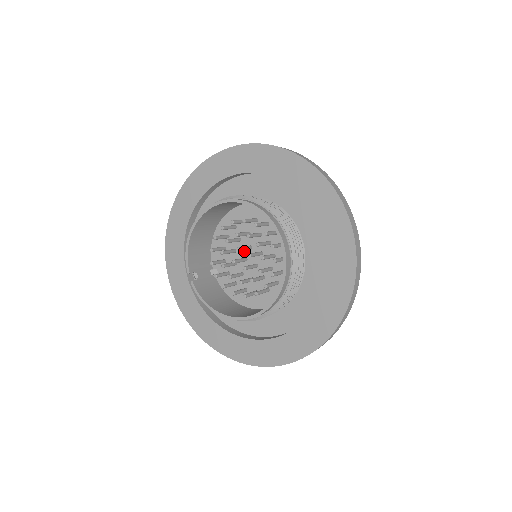
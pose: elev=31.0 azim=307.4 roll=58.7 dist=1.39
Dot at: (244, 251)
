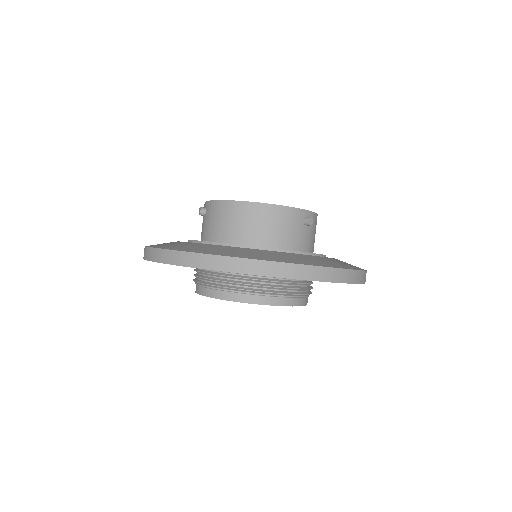
Dot at: occluded
